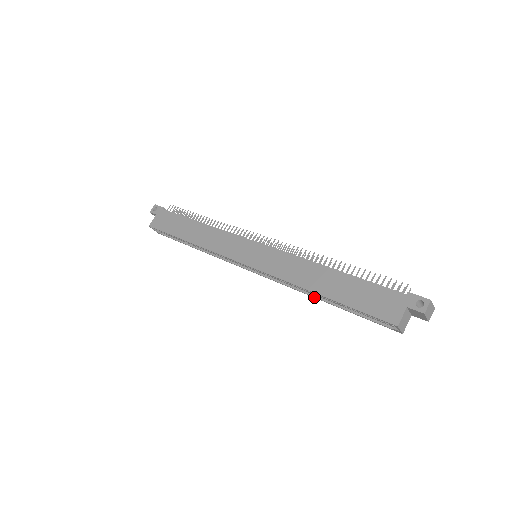
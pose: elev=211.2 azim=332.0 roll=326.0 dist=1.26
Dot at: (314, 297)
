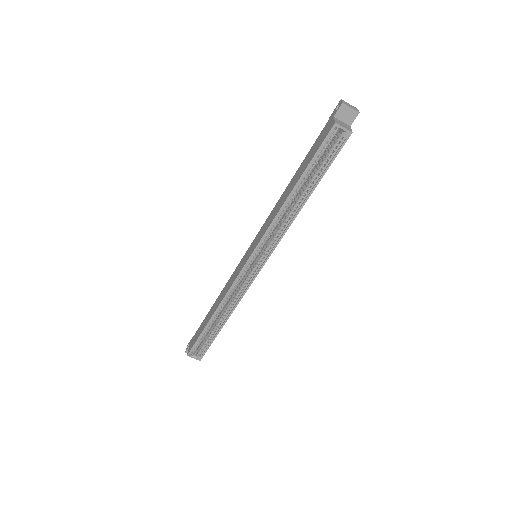
Dot at: (300, 209)
